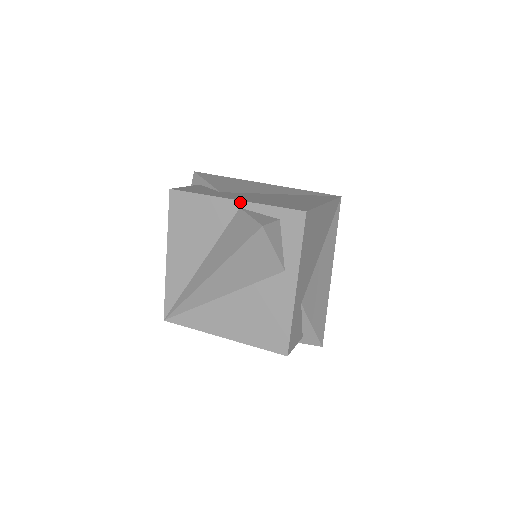
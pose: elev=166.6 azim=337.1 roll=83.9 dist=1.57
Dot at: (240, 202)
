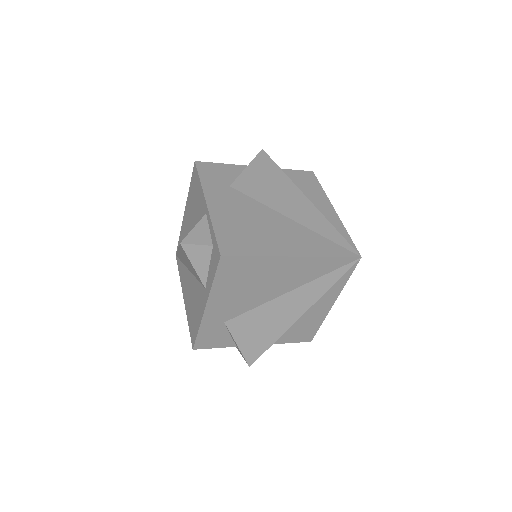
Dot at: (207, 209)
